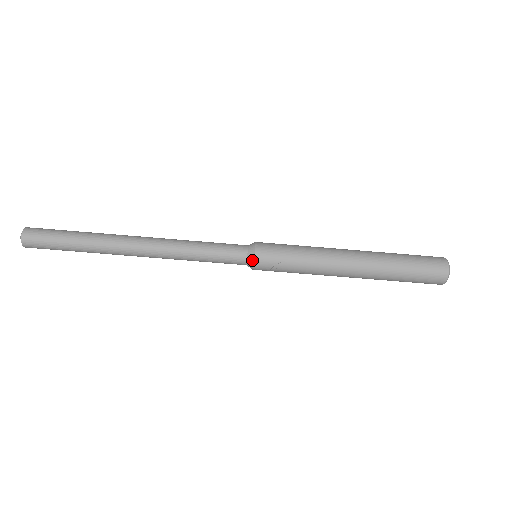
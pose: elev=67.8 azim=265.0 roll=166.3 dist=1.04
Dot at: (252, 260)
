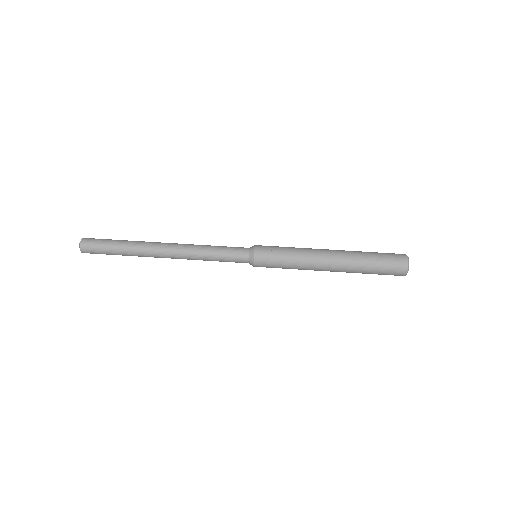
Dot at: (253, 250)
